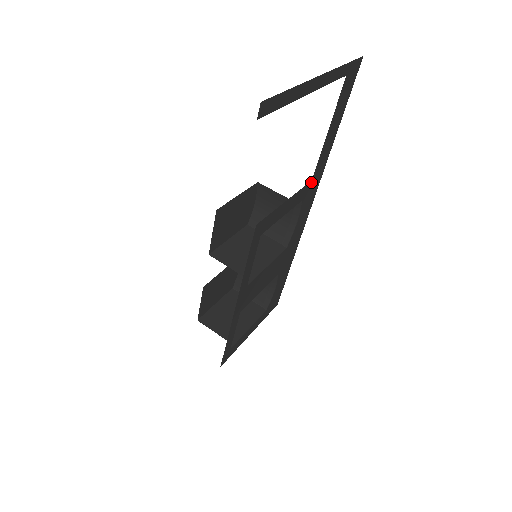
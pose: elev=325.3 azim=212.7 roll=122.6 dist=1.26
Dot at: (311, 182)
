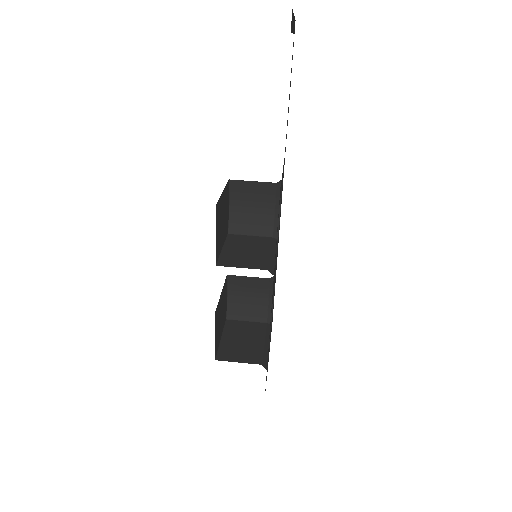
Dot at: occluded
